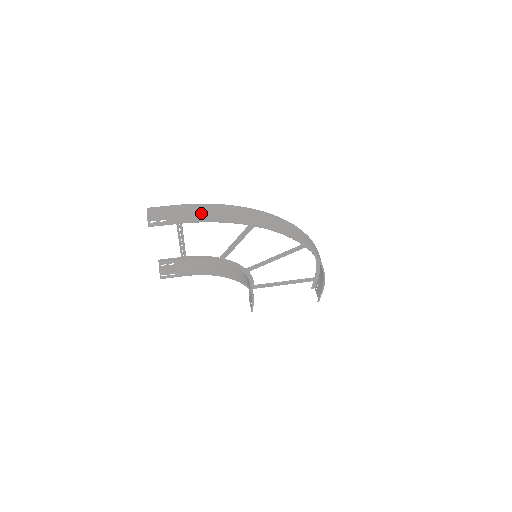
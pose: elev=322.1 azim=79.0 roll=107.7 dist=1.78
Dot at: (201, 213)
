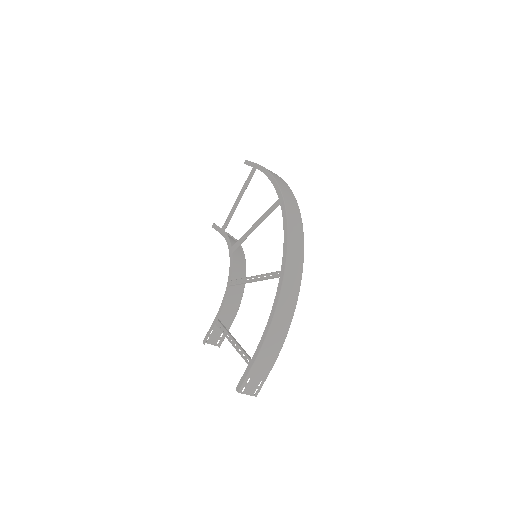
Dot at: (273, 348)
